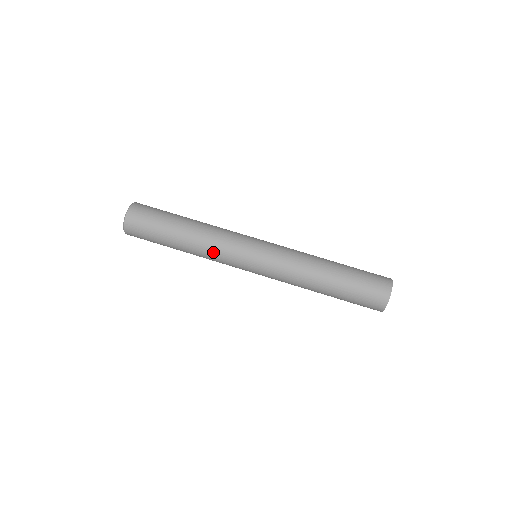
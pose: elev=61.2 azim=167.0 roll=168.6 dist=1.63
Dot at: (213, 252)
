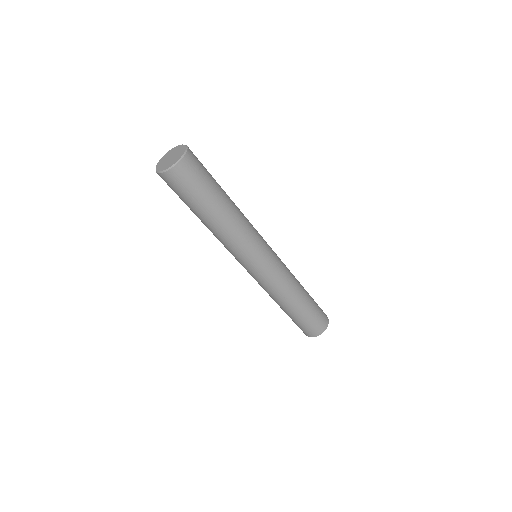
Dot at: (234, 242)
